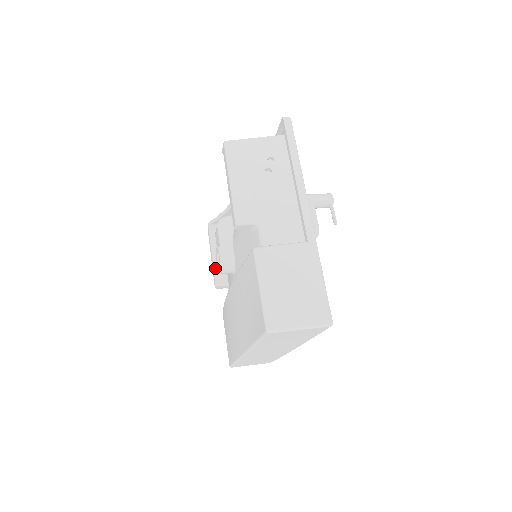
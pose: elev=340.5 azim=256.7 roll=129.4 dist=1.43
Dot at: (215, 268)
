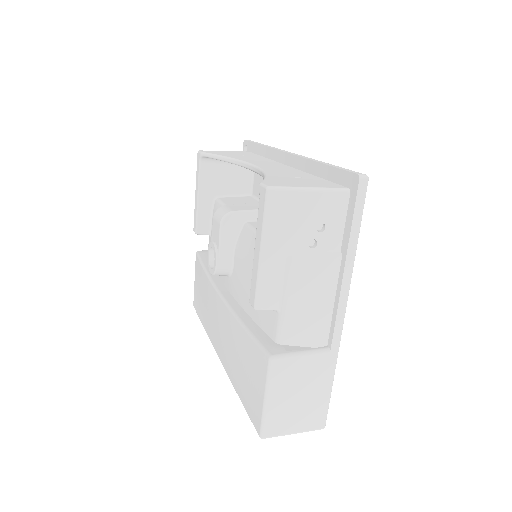
Dot at: (199, 213)
